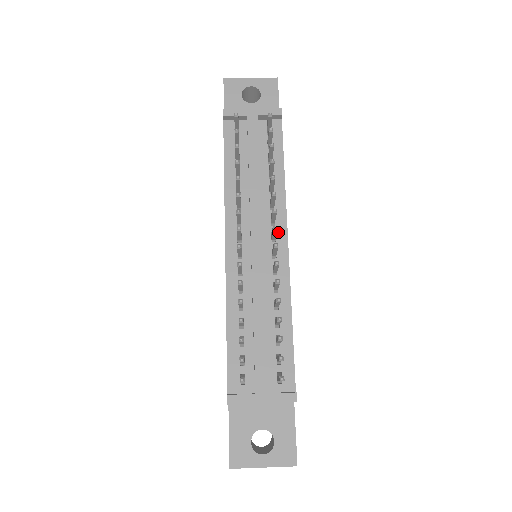
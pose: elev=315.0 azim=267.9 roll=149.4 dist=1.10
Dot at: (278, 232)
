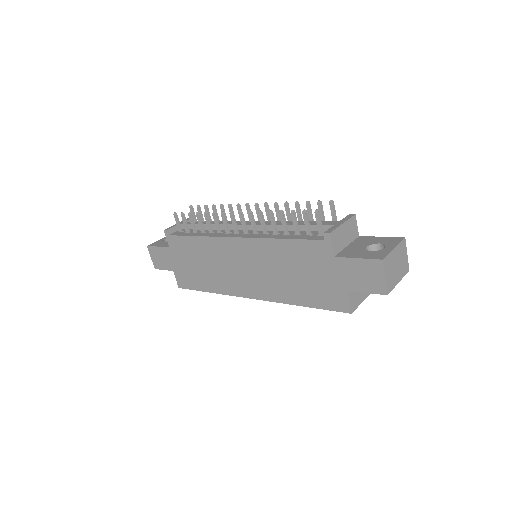
Dot at: occluded
